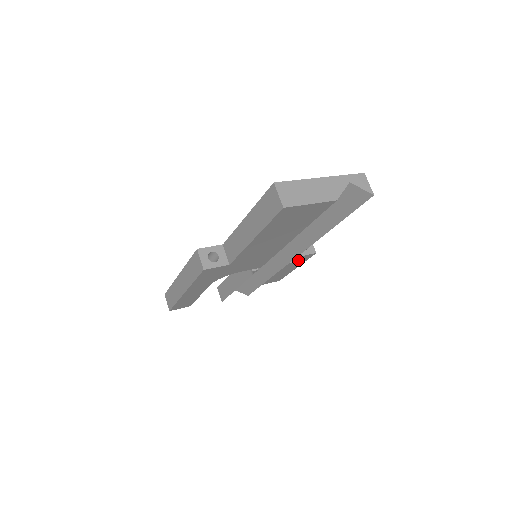
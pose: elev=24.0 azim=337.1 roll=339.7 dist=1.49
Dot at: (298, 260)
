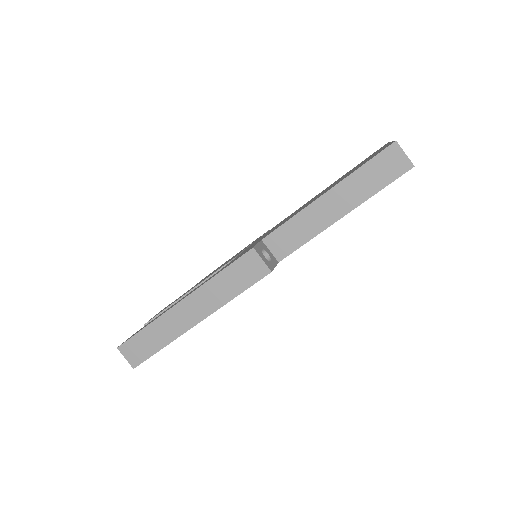
Dot at: occluded
